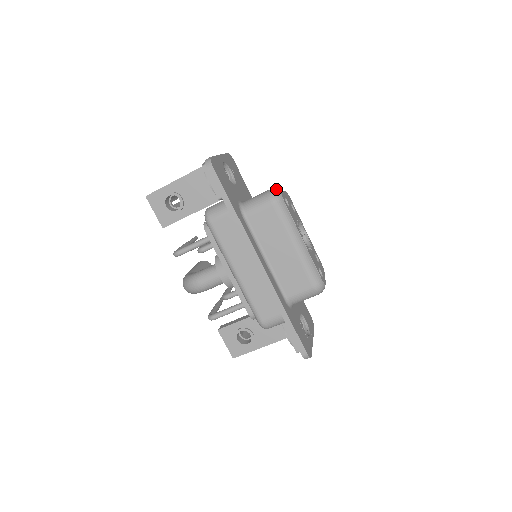
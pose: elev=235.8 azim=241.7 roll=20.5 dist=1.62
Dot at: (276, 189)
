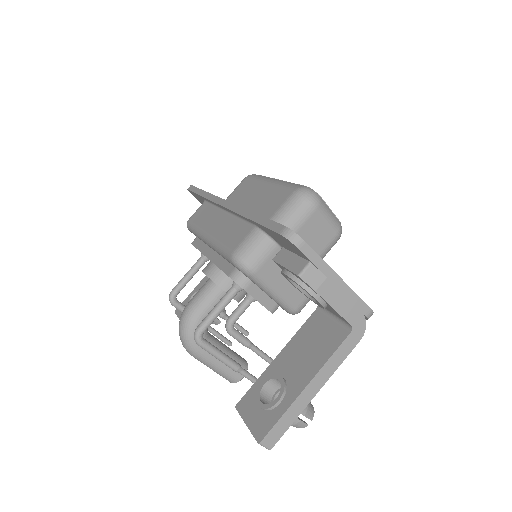
Dot at: occluded
